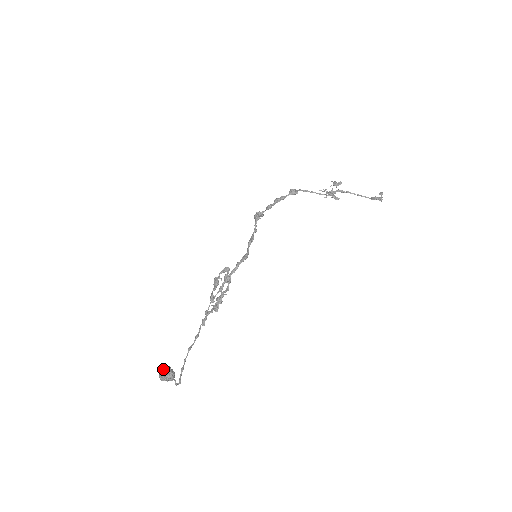
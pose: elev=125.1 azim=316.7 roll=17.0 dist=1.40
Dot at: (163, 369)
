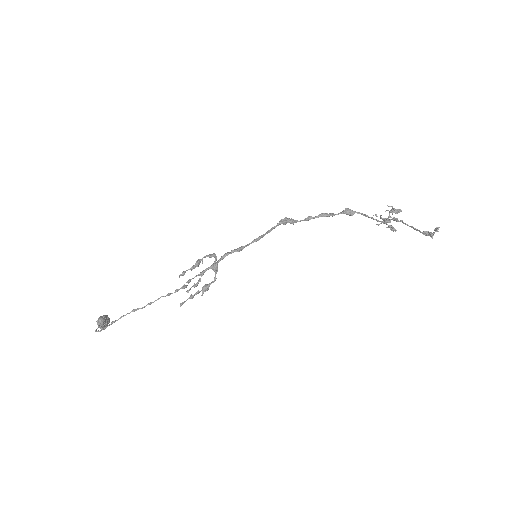
Dot at: (102, 316)
